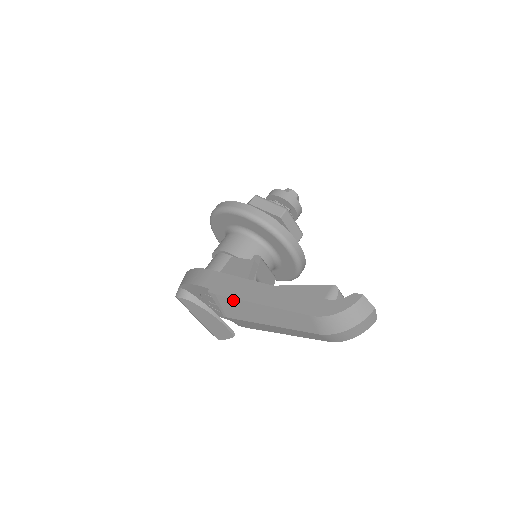
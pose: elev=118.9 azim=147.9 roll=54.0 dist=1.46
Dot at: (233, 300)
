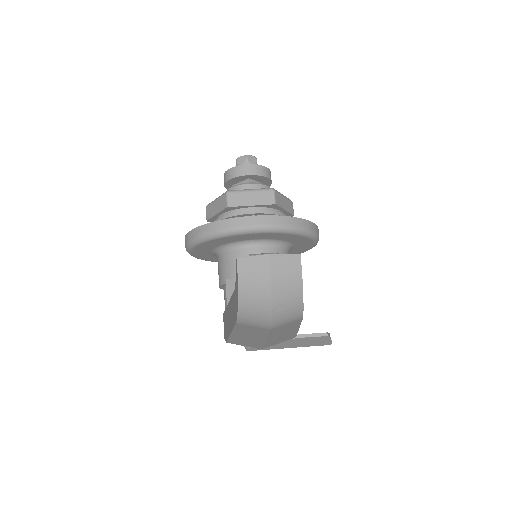
Dot at: (231, 340)
